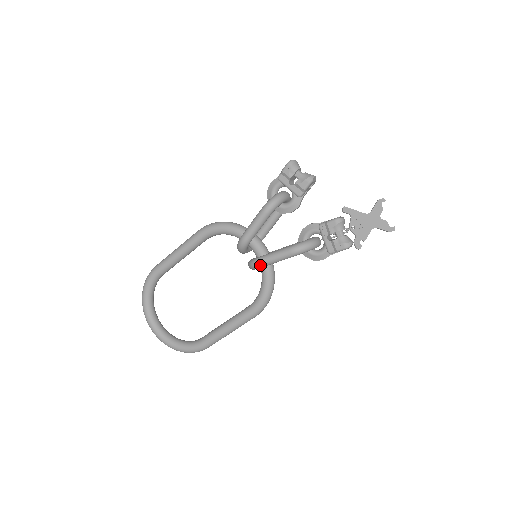
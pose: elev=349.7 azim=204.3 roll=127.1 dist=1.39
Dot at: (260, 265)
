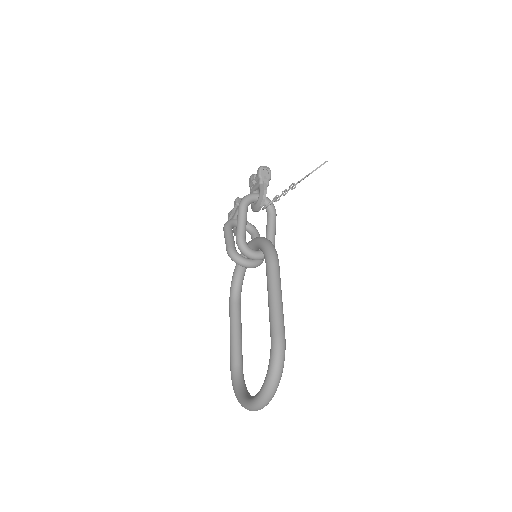
Dot at: (237, 237)
